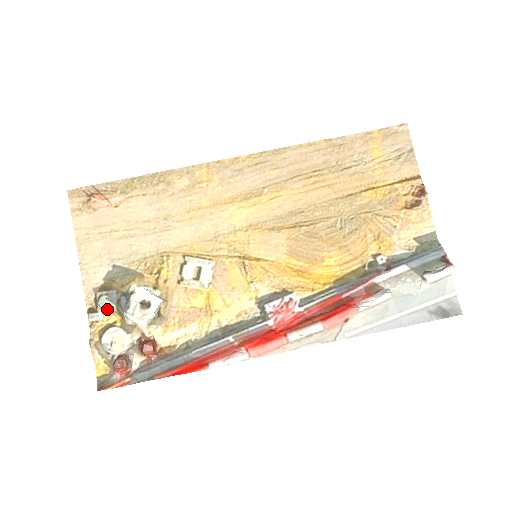
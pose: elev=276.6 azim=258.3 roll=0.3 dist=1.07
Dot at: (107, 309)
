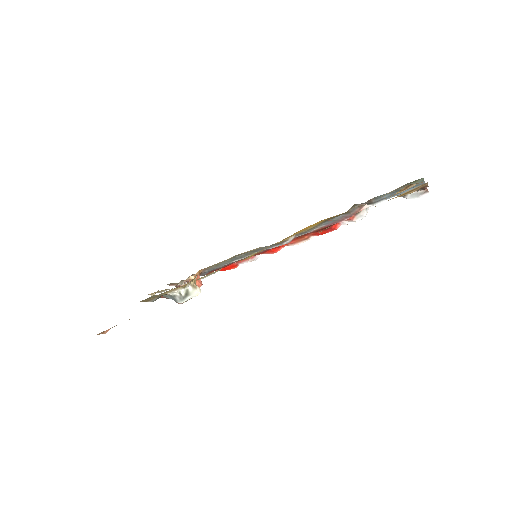
Dot at: occluded
